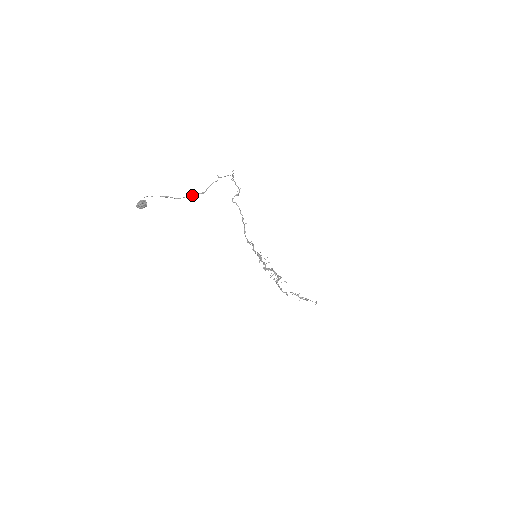
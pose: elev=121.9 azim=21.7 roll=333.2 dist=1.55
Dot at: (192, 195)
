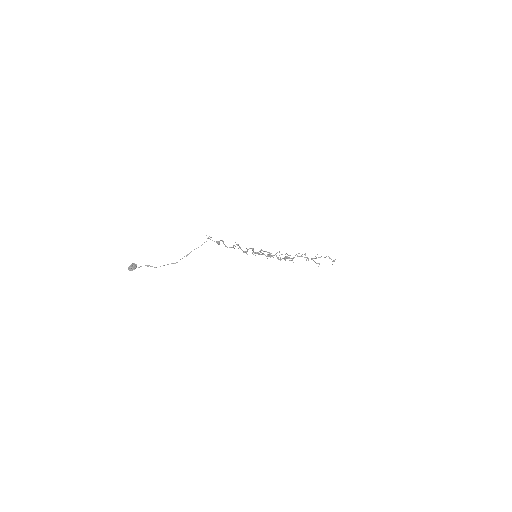
Dot at: (168, 264)
